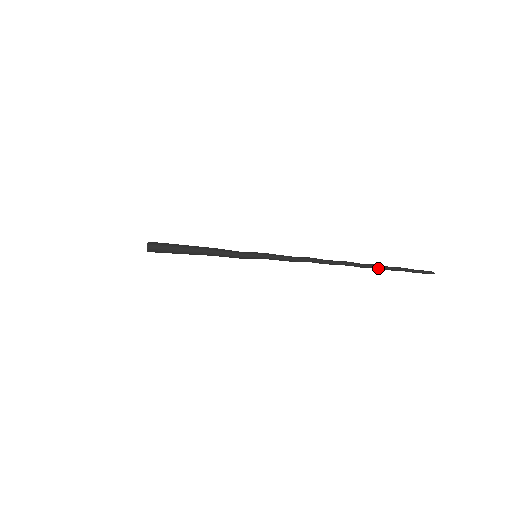
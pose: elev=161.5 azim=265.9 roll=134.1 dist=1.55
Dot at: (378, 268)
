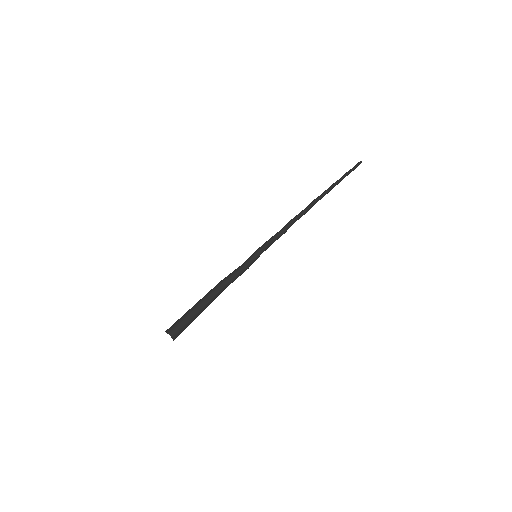
Dot at: occluded
